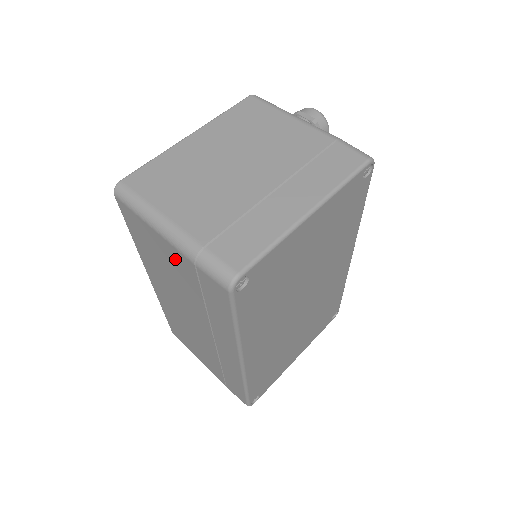
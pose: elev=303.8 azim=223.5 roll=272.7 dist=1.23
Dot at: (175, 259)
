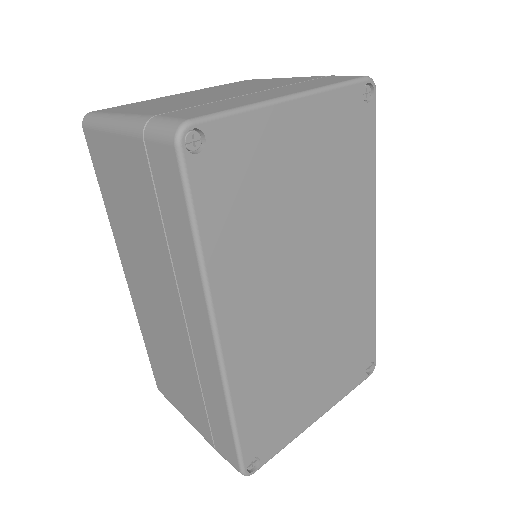
Dot at: (131, 166)
